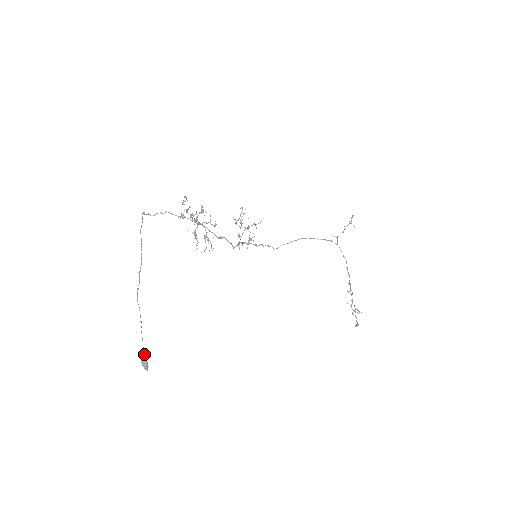
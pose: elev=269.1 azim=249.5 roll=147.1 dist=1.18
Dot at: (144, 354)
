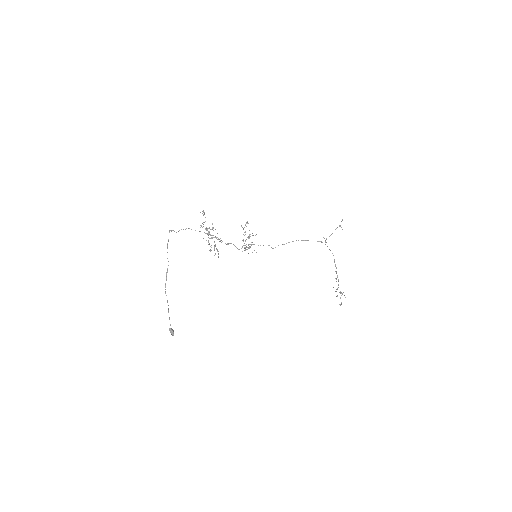
Dot at: occluded
